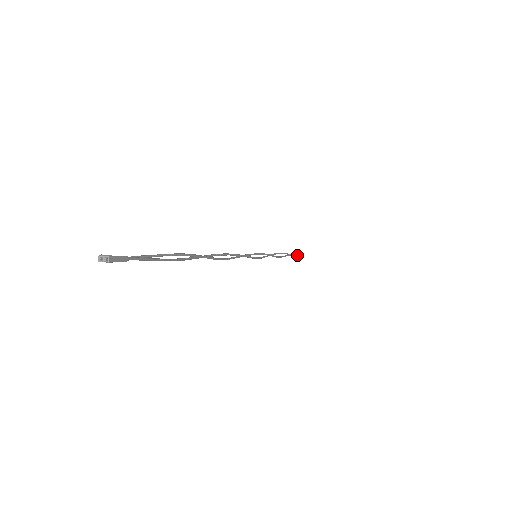
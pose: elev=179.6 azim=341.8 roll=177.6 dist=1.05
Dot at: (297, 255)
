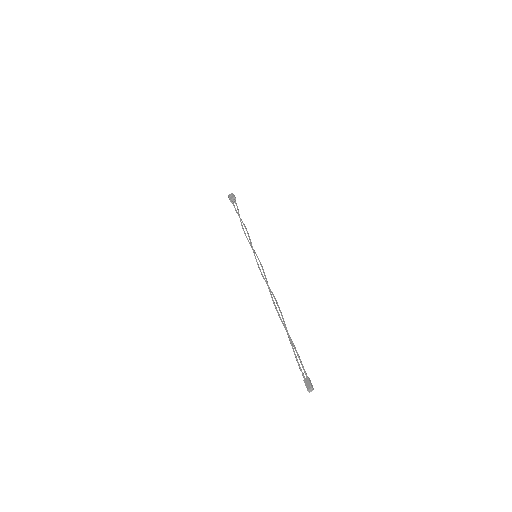
Dot at: (234, 199)
